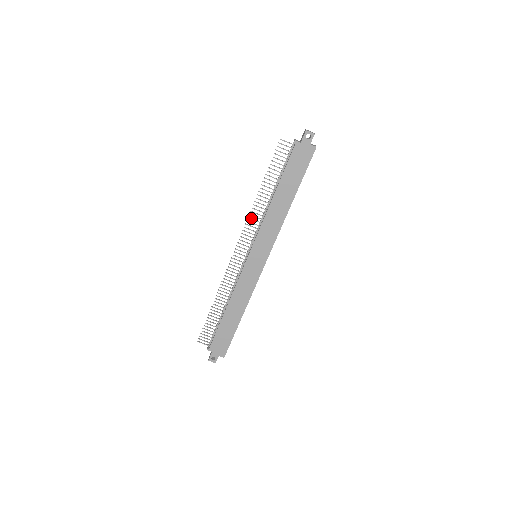
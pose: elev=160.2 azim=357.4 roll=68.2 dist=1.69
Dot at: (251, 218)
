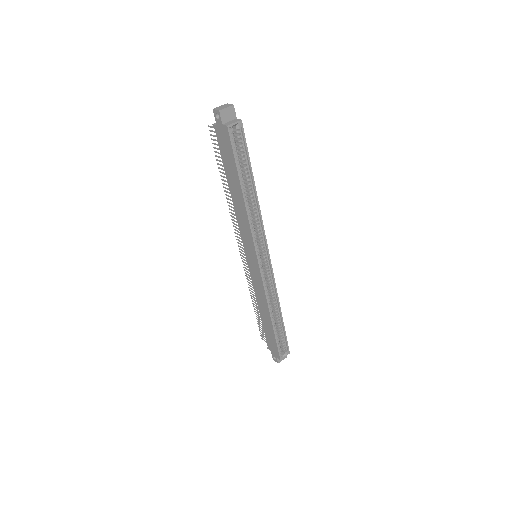
Dot at: (233, 216)
